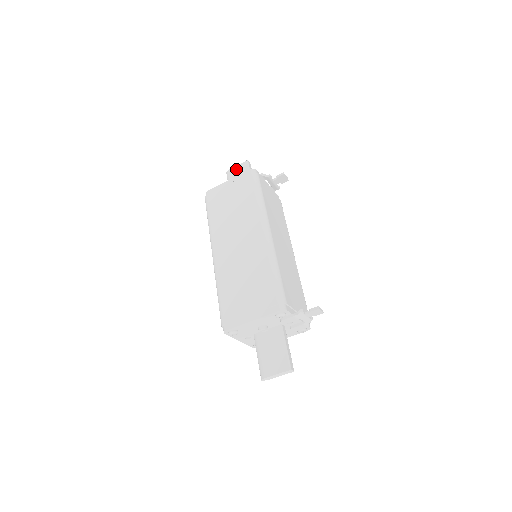
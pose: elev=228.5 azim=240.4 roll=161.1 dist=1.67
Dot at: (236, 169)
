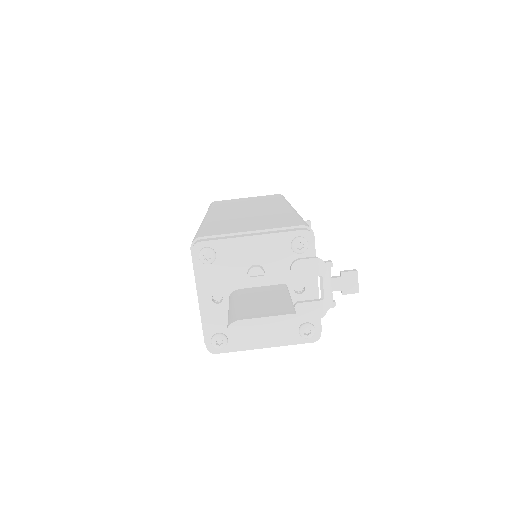
Dot at: occluded
